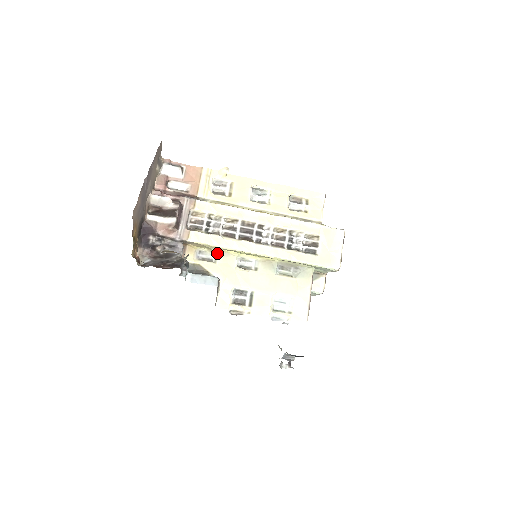
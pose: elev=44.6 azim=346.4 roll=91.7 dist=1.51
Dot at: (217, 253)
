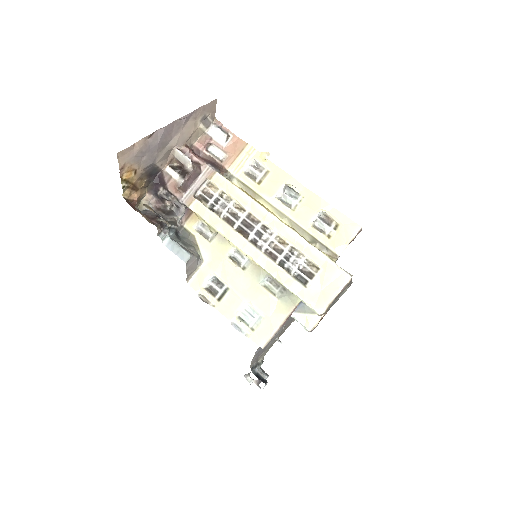
Dot at: (211, 233)
